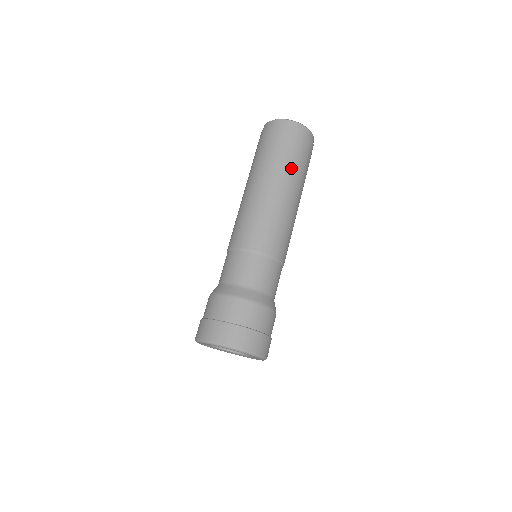
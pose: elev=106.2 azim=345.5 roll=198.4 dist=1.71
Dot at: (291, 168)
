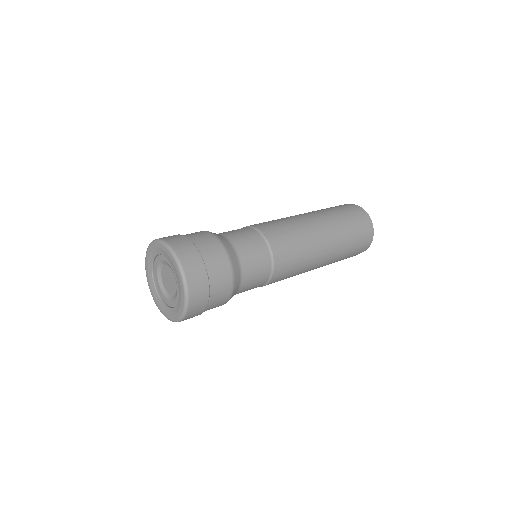
Dot at: (338, 224)
